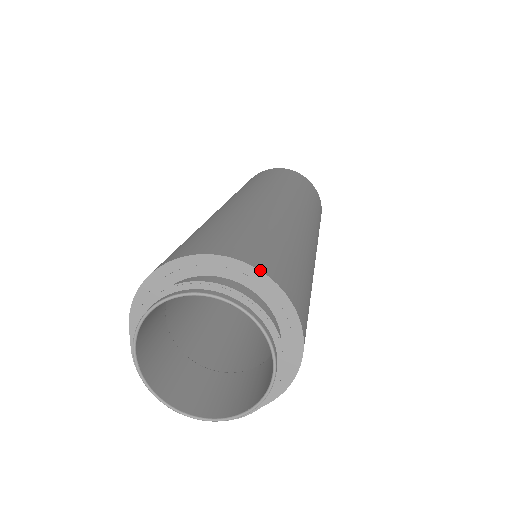
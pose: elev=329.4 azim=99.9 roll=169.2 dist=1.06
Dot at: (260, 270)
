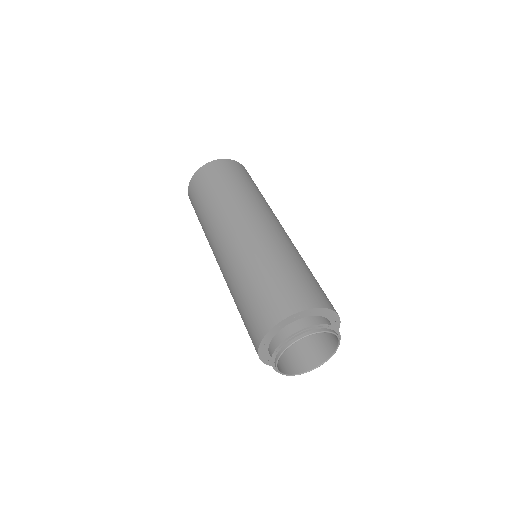
Dot at: (325, 308)
